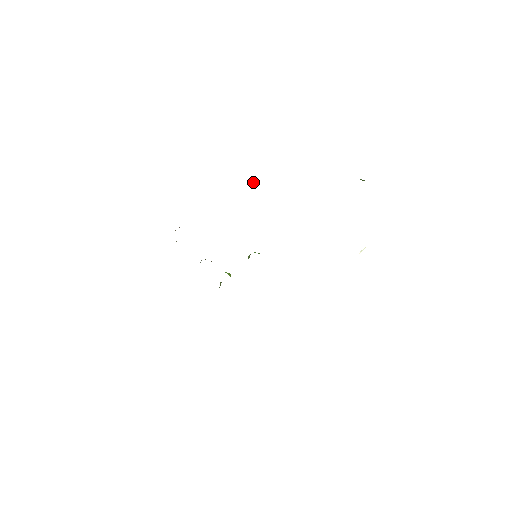
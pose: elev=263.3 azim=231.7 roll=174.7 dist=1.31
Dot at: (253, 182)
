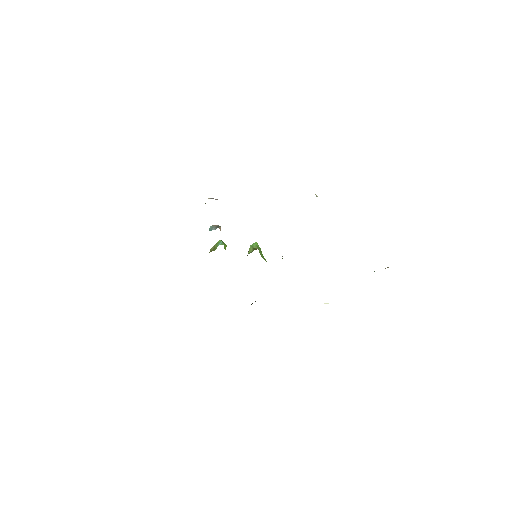
Dot at: occluded
